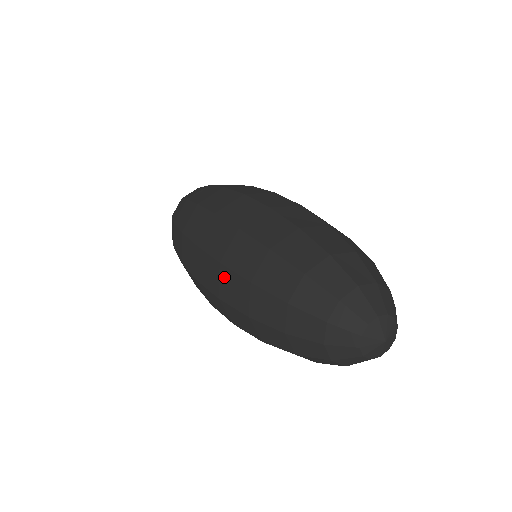
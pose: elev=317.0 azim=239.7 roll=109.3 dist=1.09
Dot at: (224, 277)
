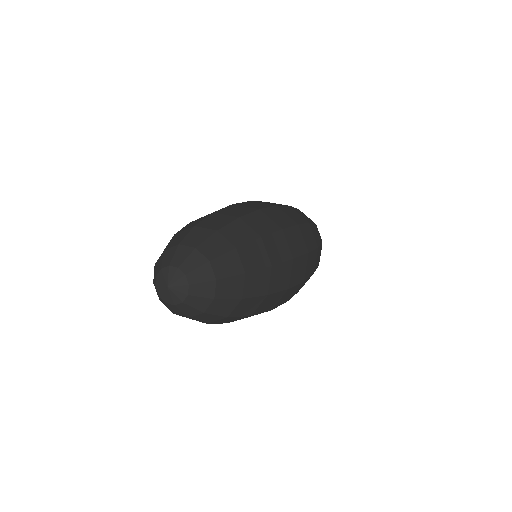
Dot at: occluded
